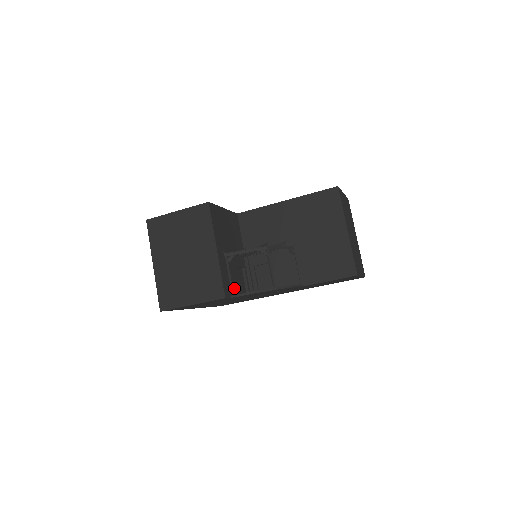
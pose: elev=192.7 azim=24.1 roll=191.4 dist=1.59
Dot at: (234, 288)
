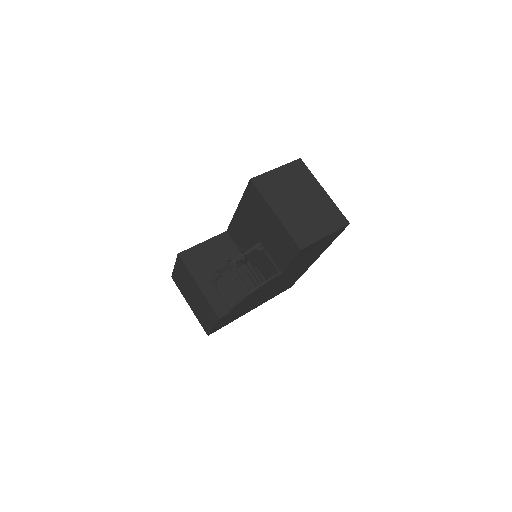
Dot at: (233, 302)
